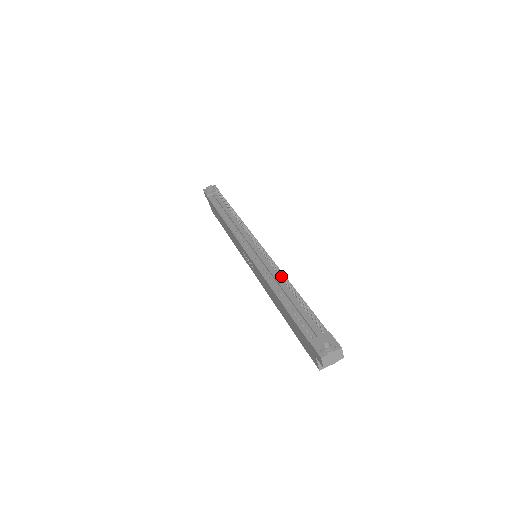
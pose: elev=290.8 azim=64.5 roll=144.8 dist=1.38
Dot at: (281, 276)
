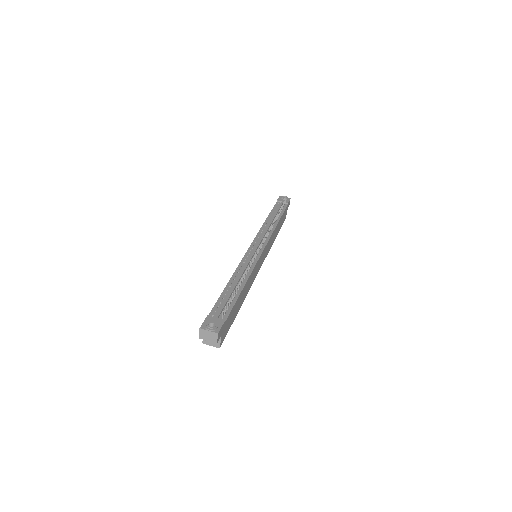
Dot at: (247, 274)
